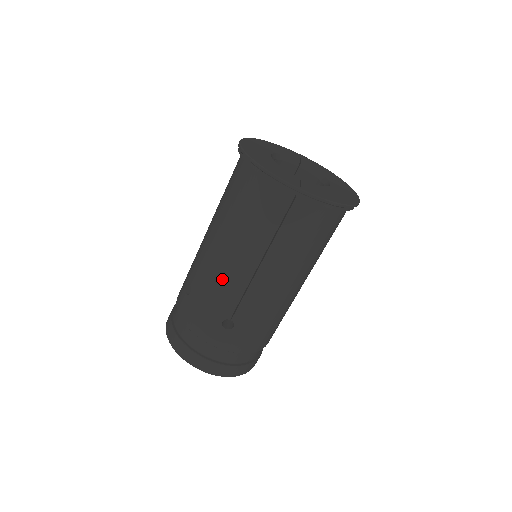
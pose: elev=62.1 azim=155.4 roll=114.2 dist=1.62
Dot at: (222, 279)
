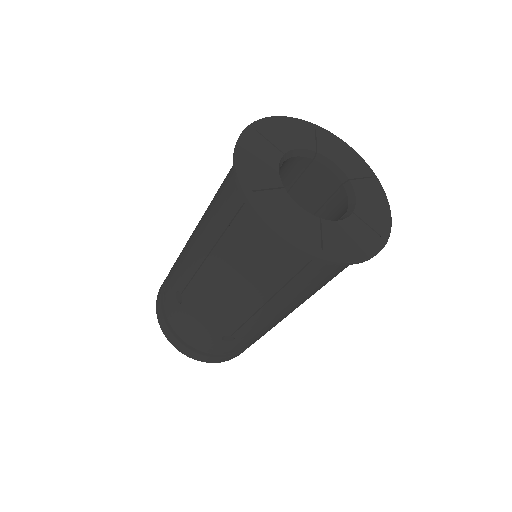
Dot at: (188, 249)
